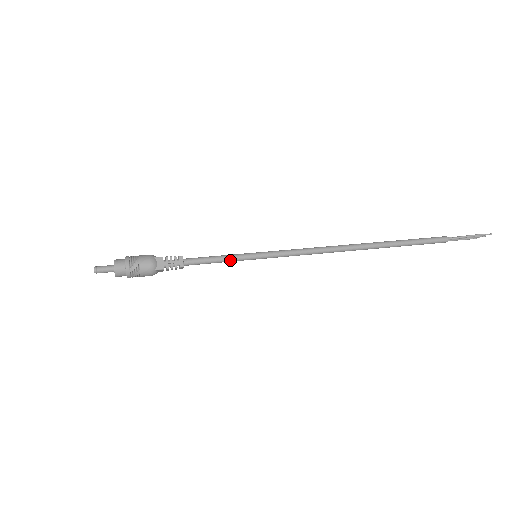
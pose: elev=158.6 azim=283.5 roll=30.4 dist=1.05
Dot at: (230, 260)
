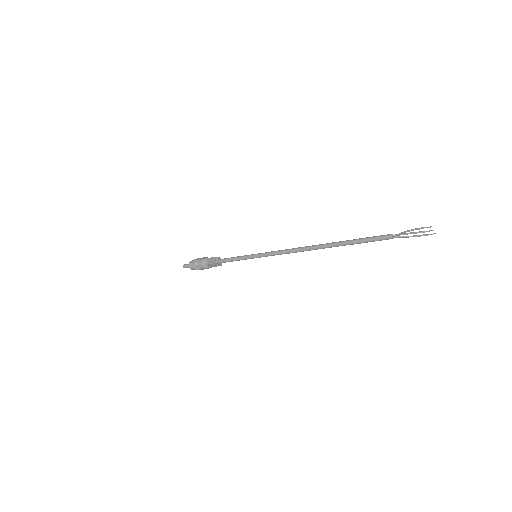
Dot at: (241, 259)
